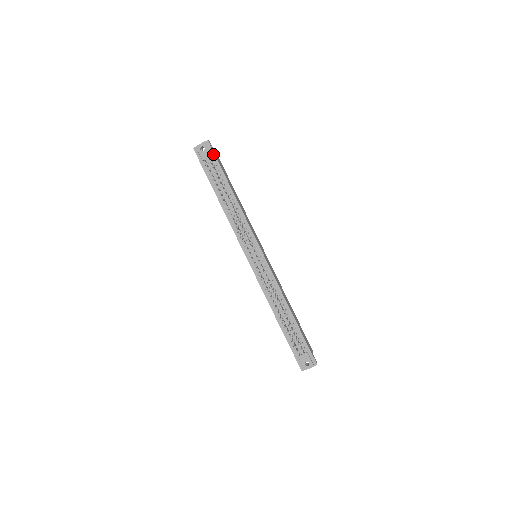
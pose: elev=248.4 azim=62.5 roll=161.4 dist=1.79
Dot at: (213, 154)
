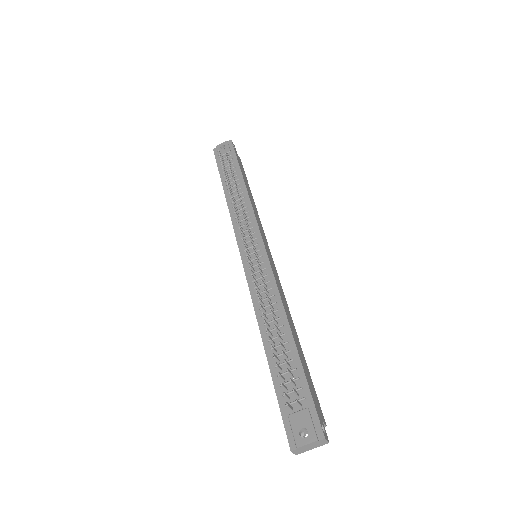
Dot at: (233, 150)
